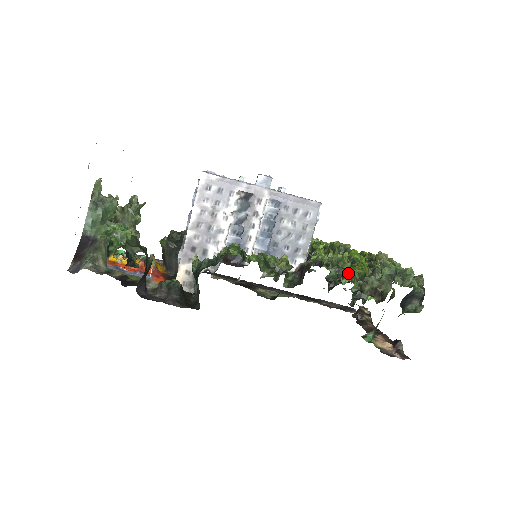
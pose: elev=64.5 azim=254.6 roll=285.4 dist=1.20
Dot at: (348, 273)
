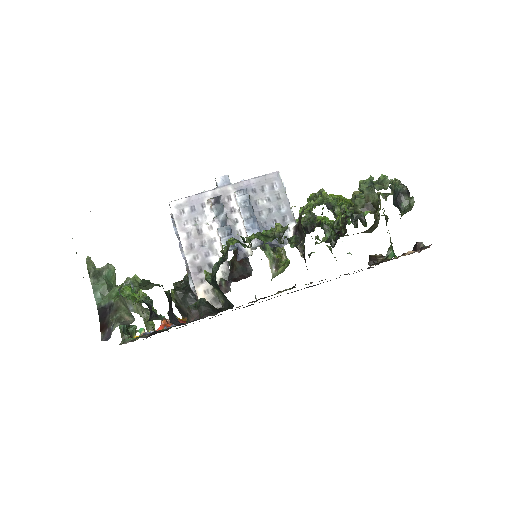
Dot at: (335, 204)
